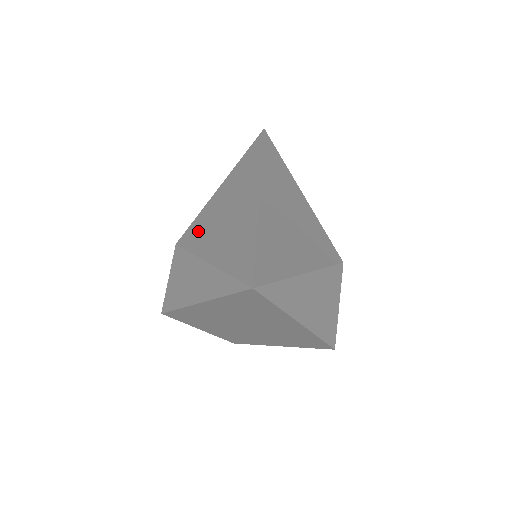
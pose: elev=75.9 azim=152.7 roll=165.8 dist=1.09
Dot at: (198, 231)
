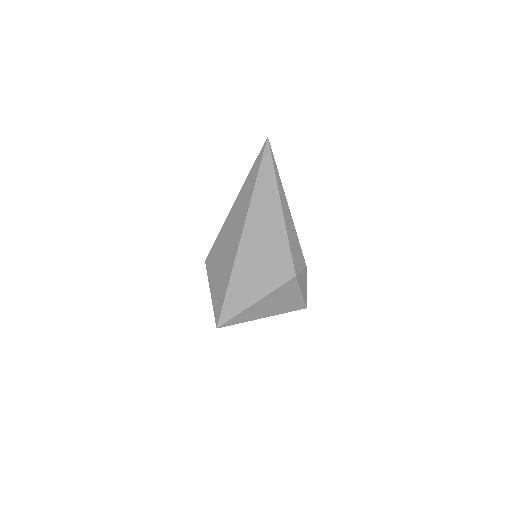
Dot at: (213, 256)
